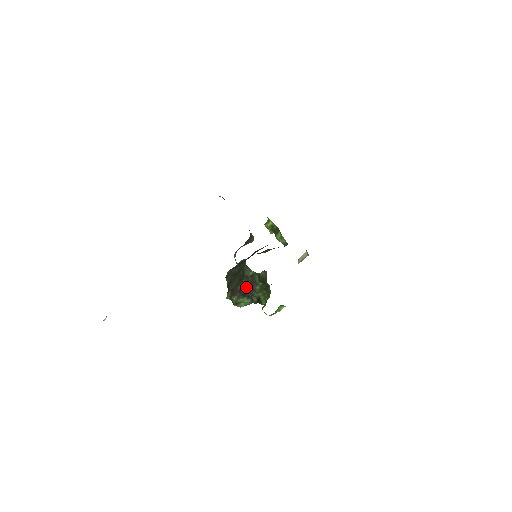
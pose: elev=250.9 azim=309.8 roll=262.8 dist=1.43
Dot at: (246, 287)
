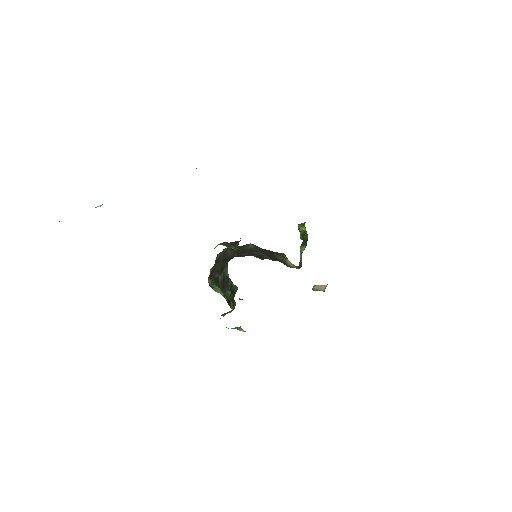
Dot at: (220, 282)
